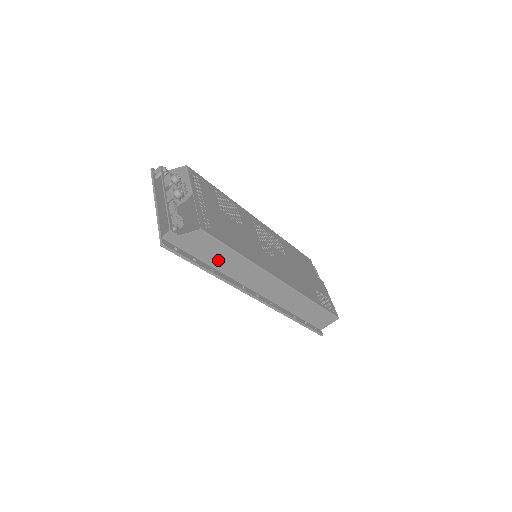
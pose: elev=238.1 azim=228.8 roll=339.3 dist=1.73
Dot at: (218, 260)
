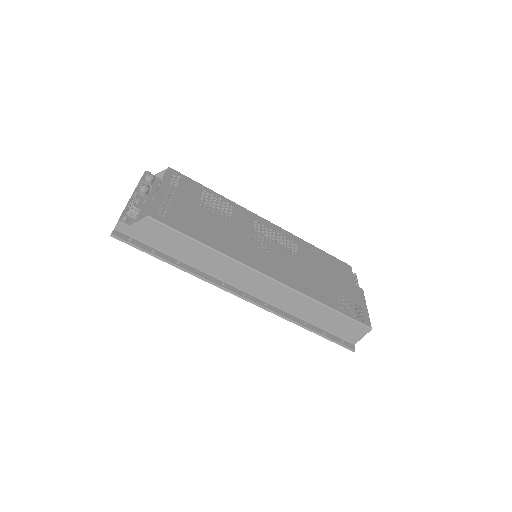
Dot at: (182, 252)
